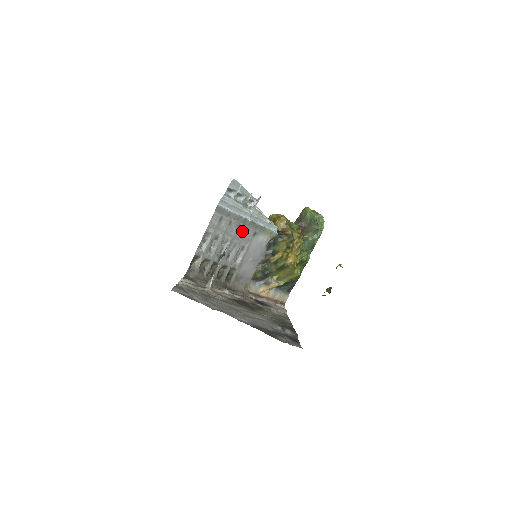
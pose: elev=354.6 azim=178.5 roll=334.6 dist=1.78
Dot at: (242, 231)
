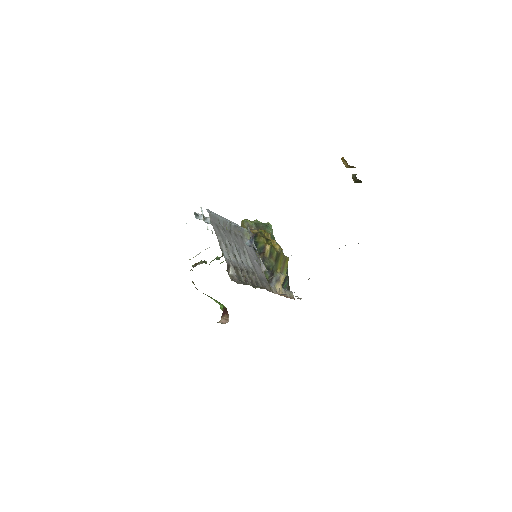
Dot at: (234, 236)
